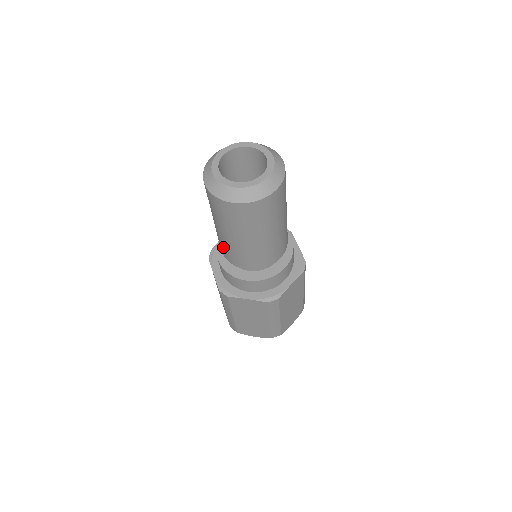
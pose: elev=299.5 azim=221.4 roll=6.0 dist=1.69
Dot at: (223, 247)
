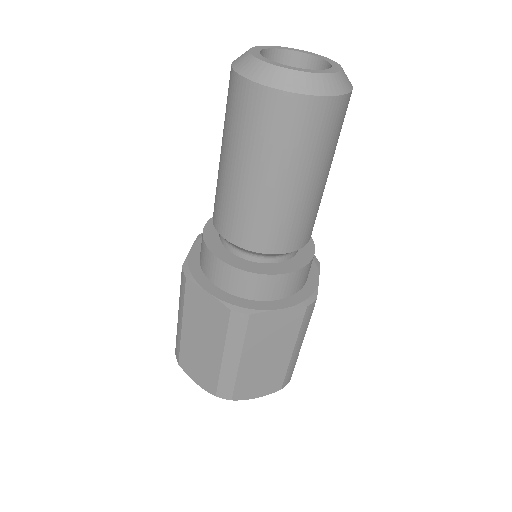
Dot at: (216, 194)
